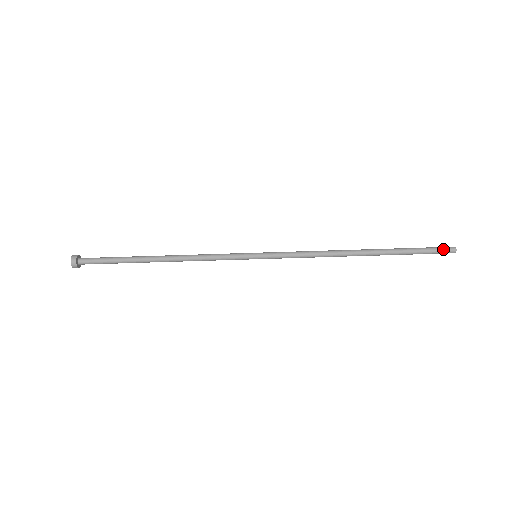
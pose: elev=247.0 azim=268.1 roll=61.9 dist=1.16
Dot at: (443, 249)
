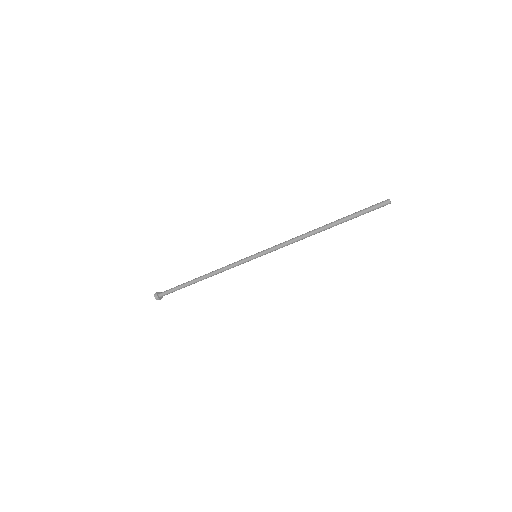
Dot at: (379, 204)
